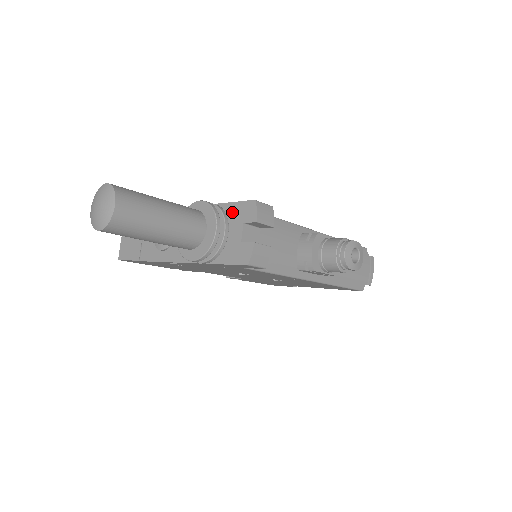
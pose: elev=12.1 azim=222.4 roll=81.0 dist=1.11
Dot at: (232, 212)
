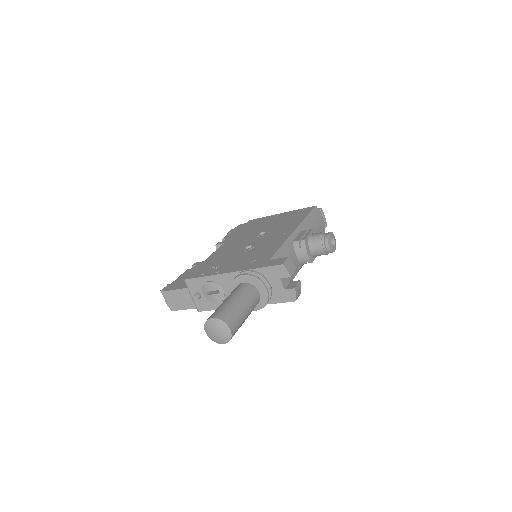
Dot at: (267, 273)
